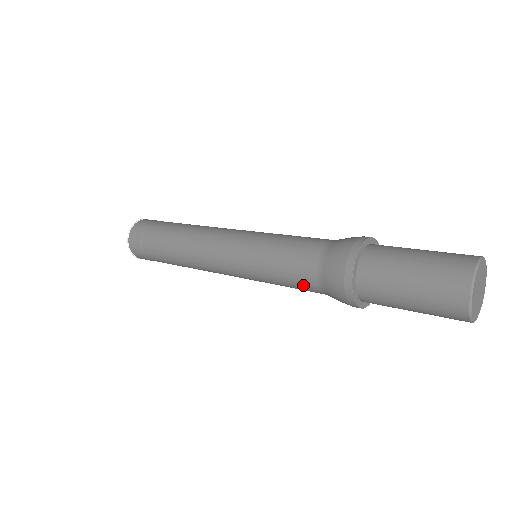
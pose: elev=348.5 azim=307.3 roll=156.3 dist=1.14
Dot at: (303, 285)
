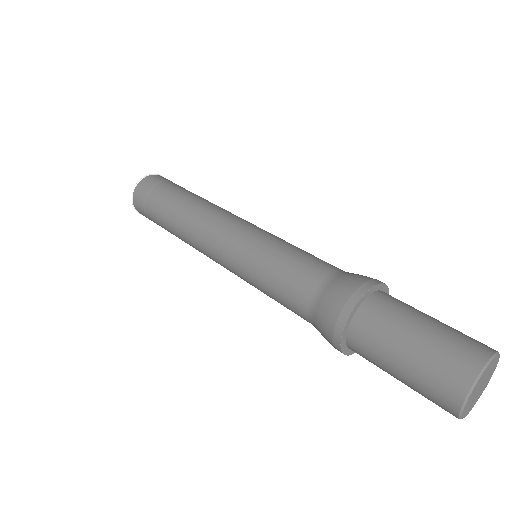
Dot at: occluded
